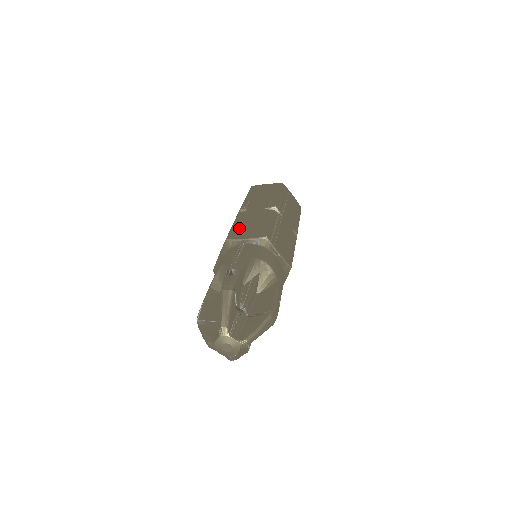
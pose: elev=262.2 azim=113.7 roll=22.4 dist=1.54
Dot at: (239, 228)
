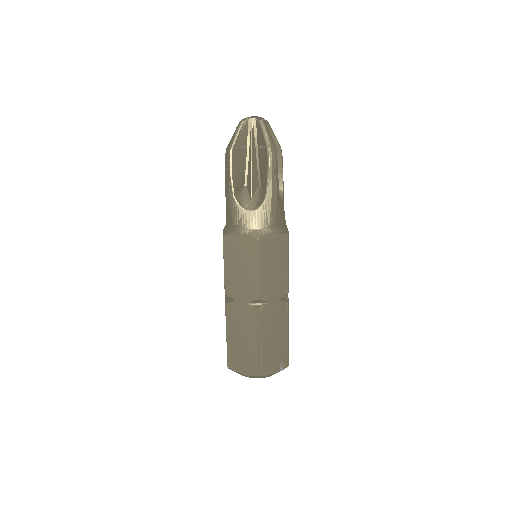
Dot at: occluded
